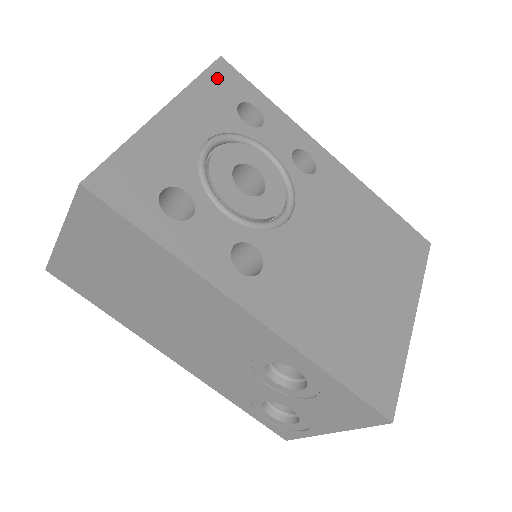
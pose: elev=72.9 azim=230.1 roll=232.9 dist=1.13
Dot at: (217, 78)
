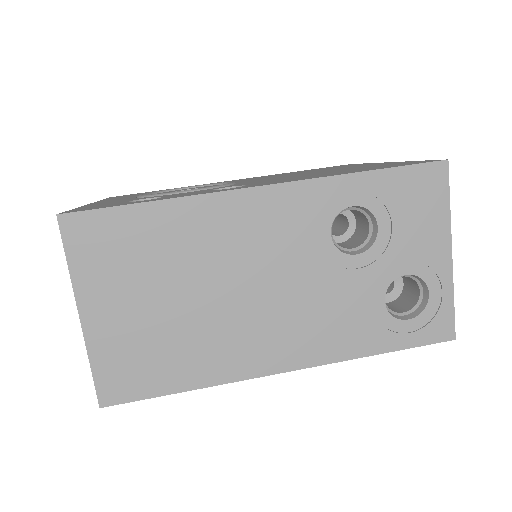
Dot at: occluded
